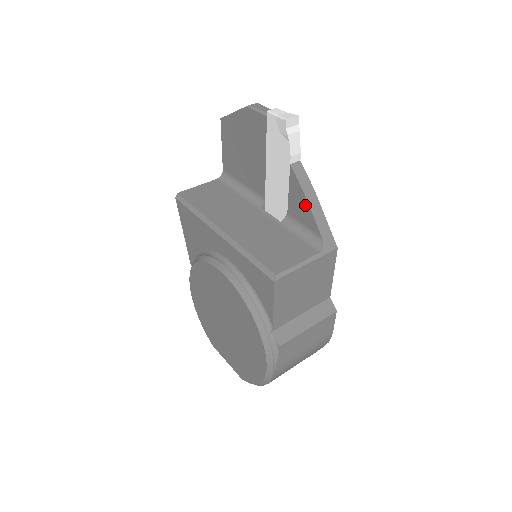
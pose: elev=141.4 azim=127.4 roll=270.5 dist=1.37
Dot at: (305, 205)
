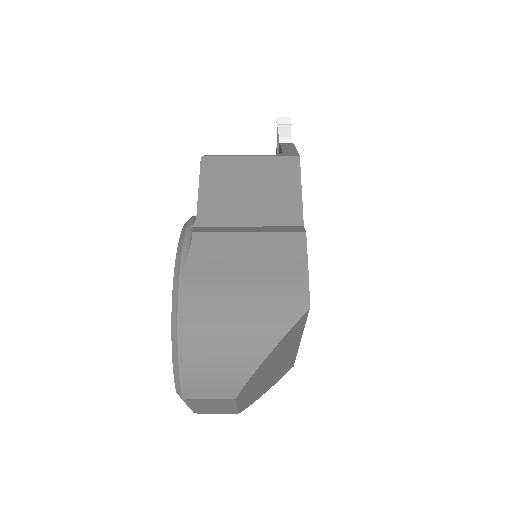
Dot at: (280, 152)
